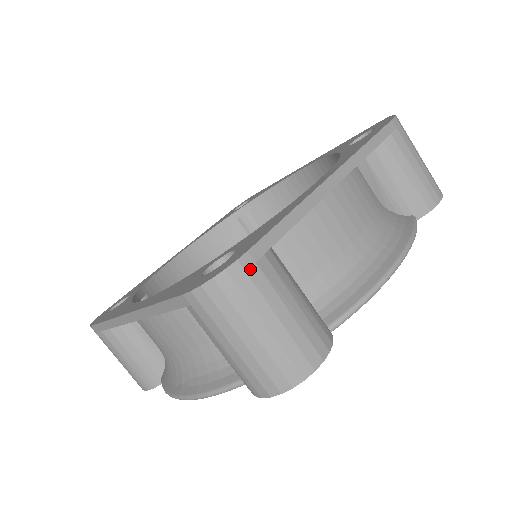
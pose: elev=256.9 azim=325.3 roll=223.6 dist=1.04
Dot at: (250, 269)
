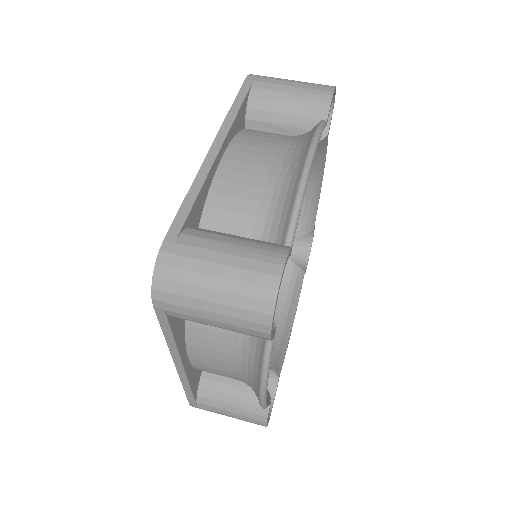
Dot at: occluded
